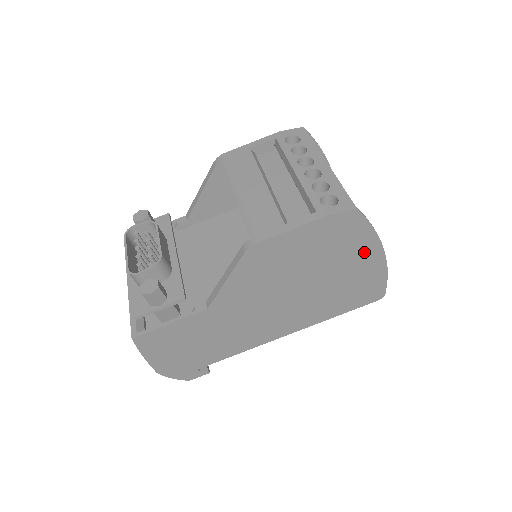
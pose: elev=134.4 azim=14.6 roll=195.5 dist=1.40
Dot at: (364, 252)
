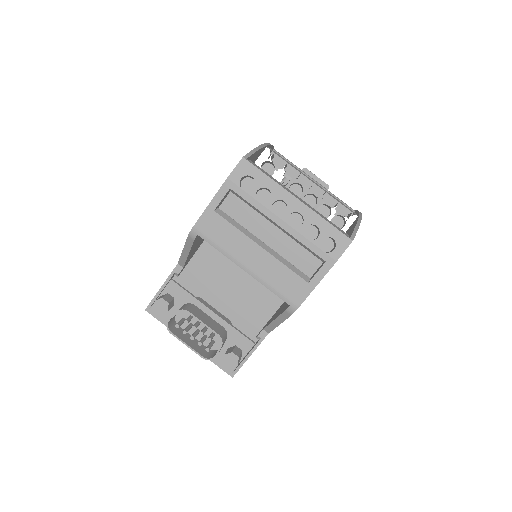
Dot at: occluded
